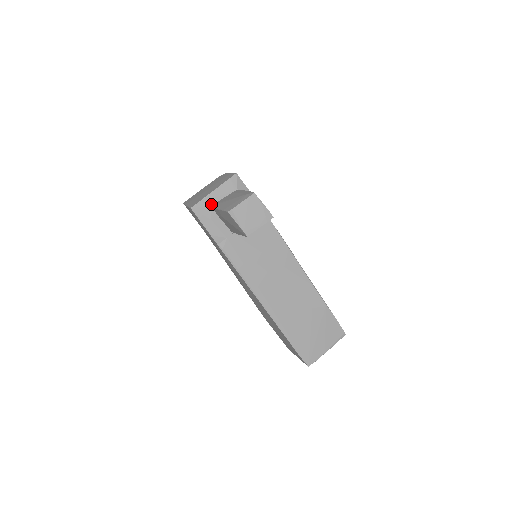
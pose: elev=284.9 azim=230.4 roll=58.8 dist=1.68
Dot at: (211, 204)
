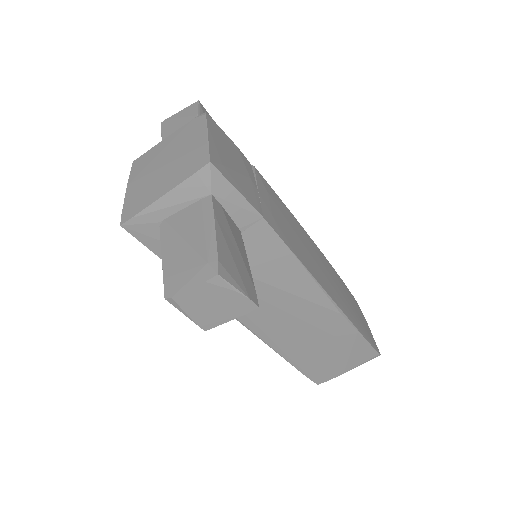
Dot at: (159, 219)
